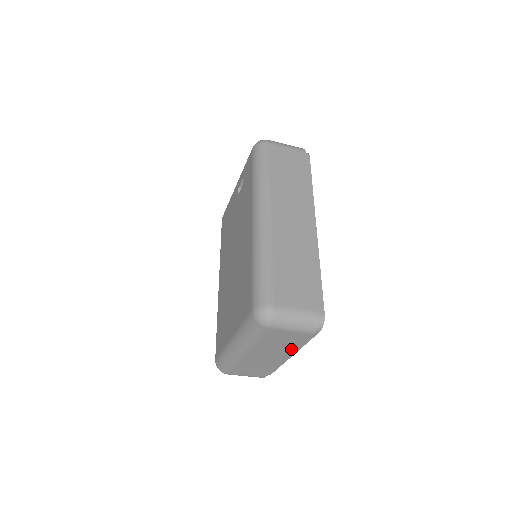
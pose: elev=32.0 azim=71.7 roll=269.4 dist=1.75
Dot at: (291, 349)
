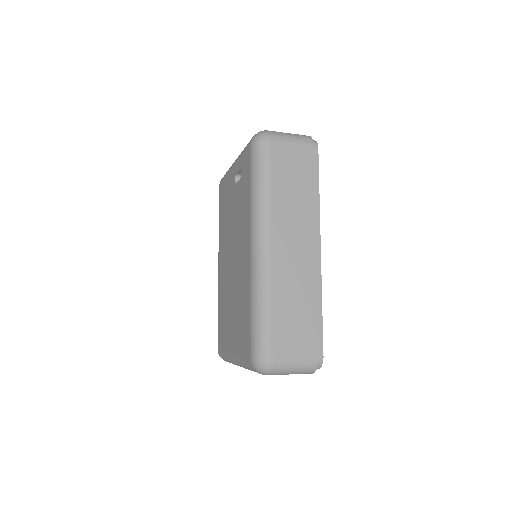
Dot at: occluded
